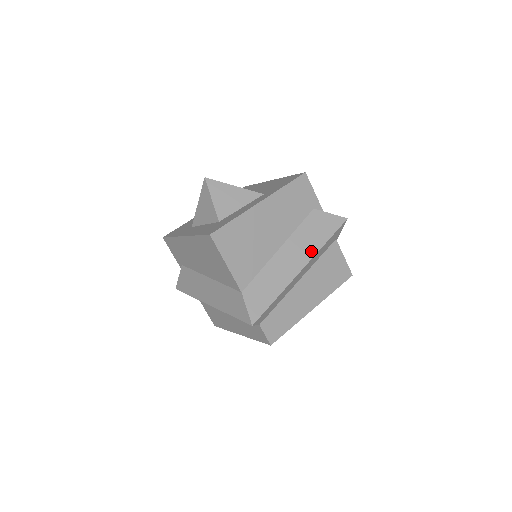
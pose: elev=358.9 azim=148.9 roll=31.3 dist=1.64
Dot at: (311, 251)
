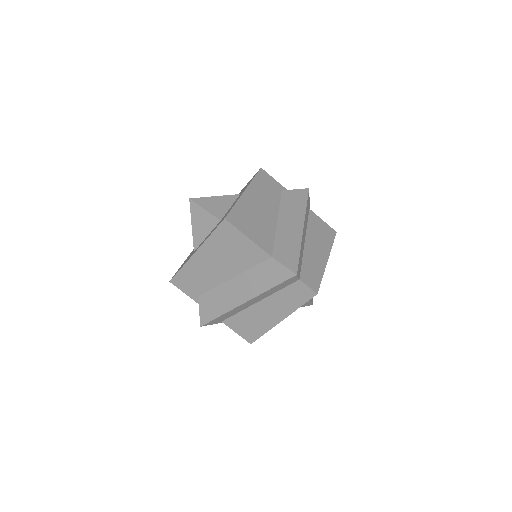
Dot at: (300, 215)
